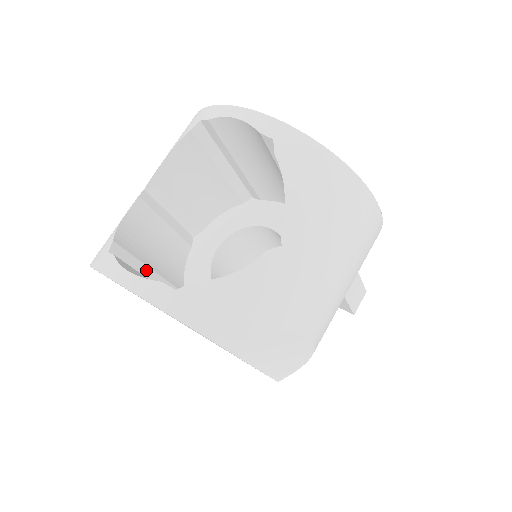
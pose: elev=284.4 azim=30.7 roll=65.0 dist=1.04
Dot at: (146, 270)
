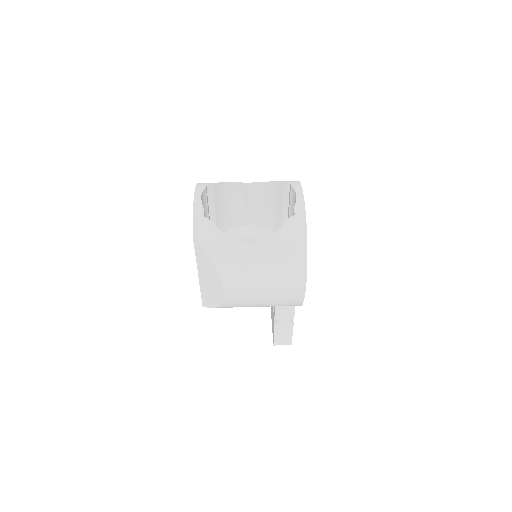
Dot at: (213, 208)
